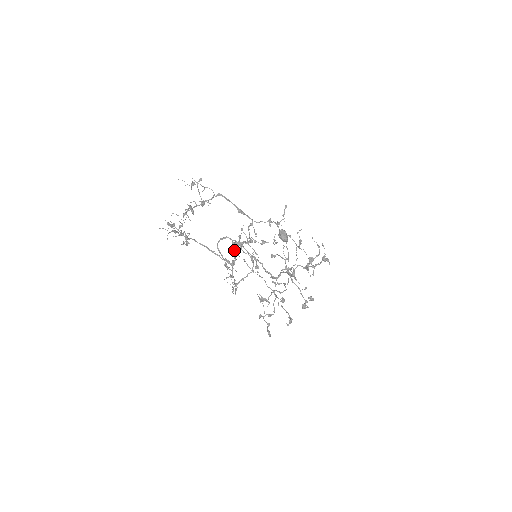
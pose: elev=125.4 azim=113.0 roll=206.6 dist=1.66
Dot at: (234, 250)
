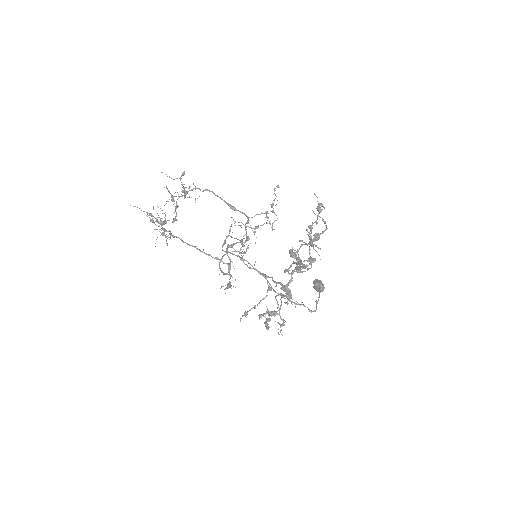
Dot at: occluded
